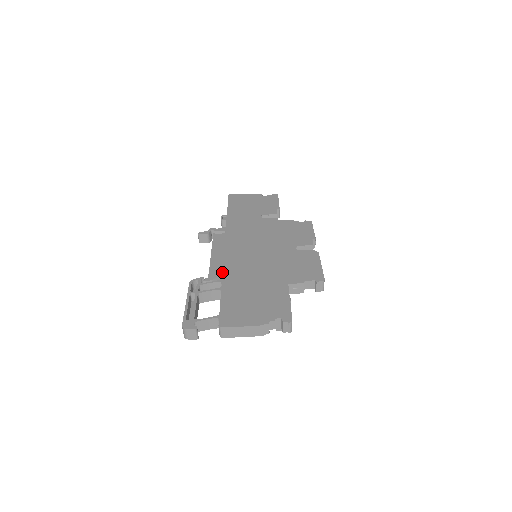
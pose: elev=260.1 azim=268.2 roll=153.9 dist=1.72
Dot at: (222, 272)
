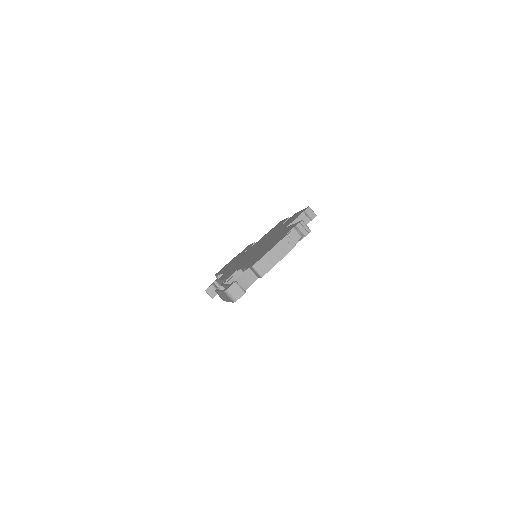
Dot at: (235, 270)
